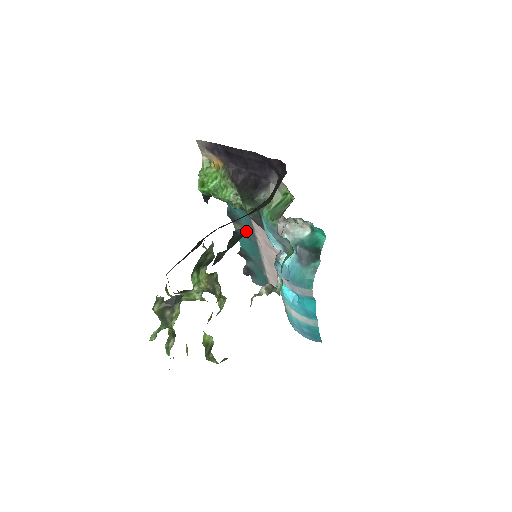
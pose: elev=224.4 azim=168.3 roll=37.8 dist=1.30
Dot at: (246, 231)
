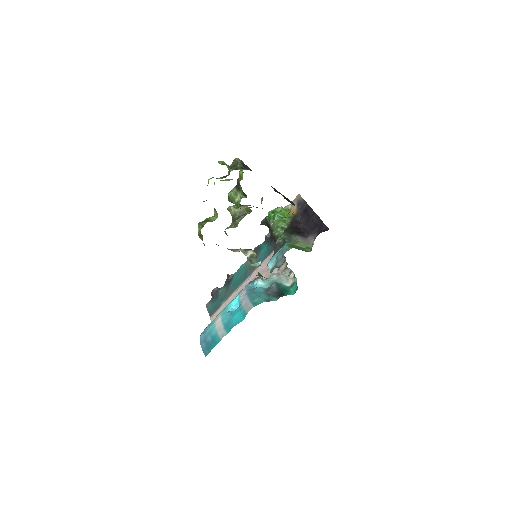
Dot at: (294, 205)
